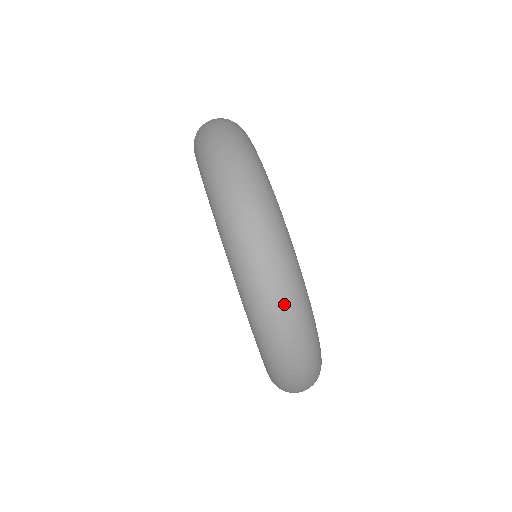
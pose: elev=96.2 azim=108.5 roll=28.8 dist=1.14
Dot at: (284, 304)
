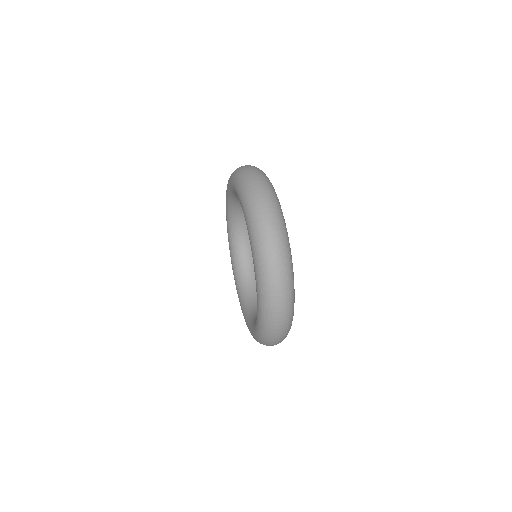
Dot at: occluded
